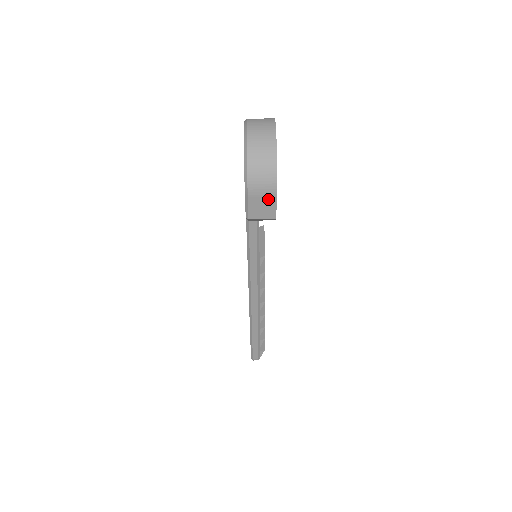
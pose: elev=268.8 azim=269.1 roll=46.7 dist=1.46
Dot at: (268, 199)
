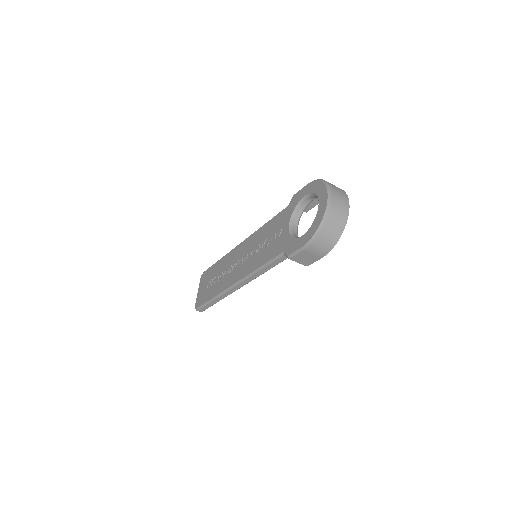
Dot at: (314, 257)
